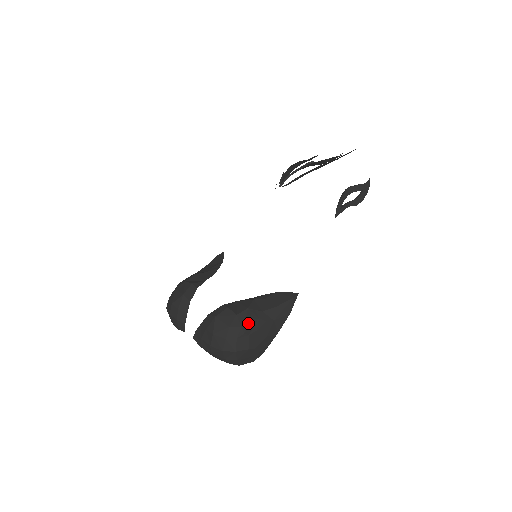
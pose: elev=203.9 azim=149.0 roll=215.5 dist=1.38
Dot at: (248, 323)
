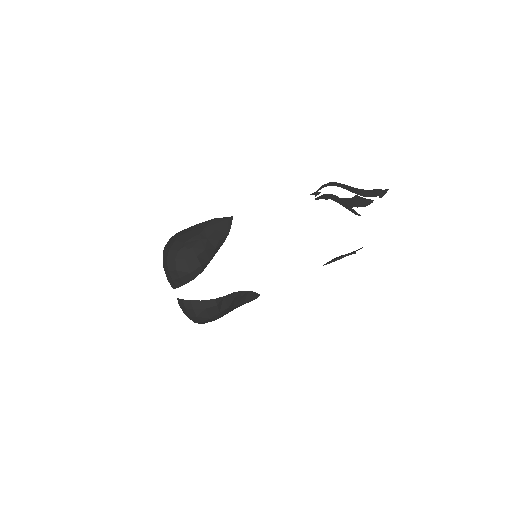
Dot at: occluded
